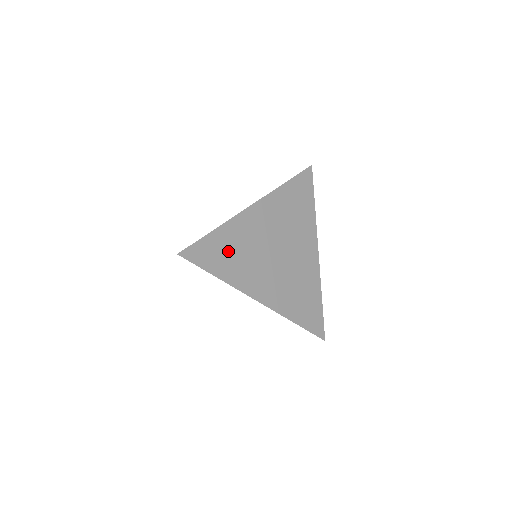
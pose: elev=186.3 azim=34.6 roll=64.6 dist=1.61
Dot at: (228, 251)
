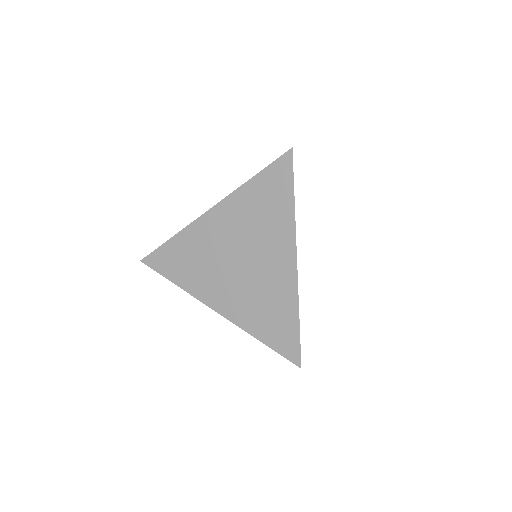
Dot at: occluded
